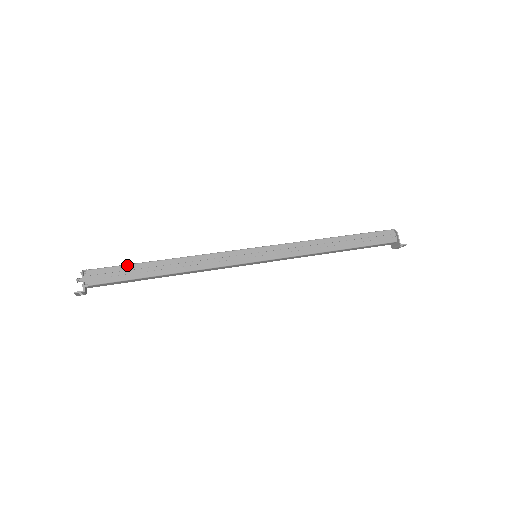
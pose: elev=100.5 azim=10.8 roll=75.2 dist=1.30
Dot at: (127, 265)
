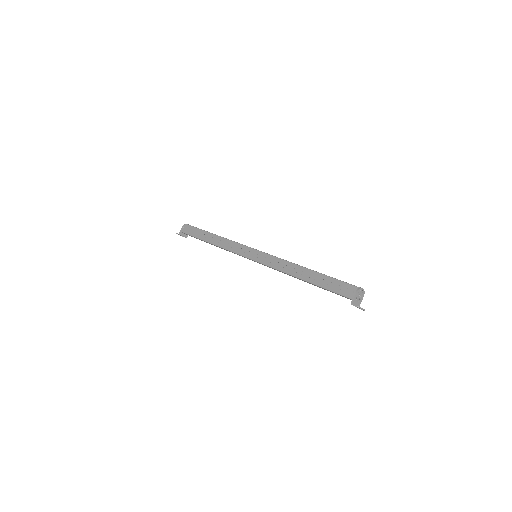
Dot at: (199, 229)
